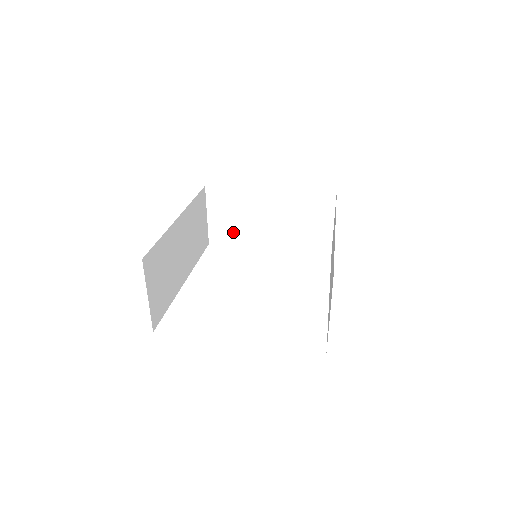
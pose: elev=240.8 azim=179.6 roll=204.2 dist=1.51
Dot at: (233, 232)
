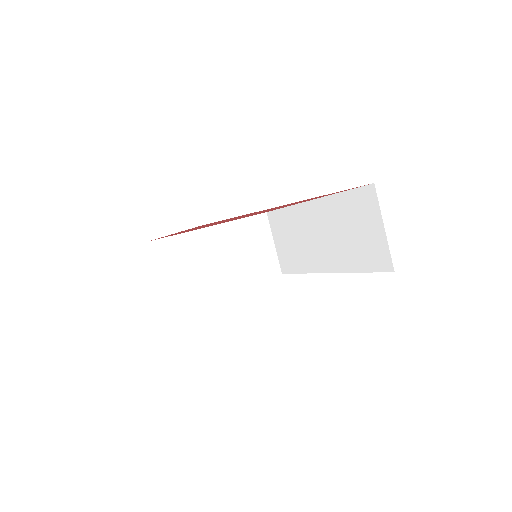
Dot at: (187, 288)
